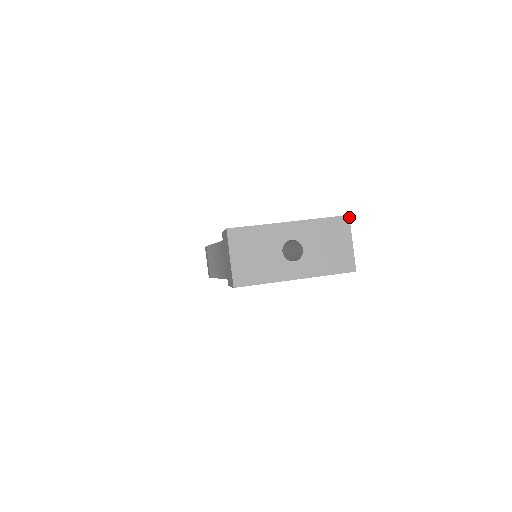
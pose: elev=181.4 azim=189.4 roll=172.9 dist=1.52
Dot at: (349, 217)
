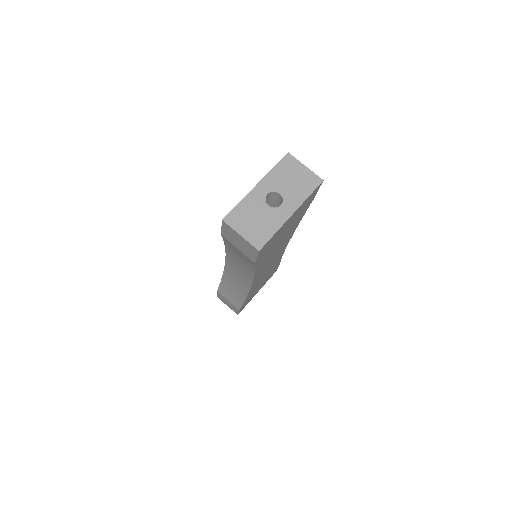
Dot at: (289, 153)
